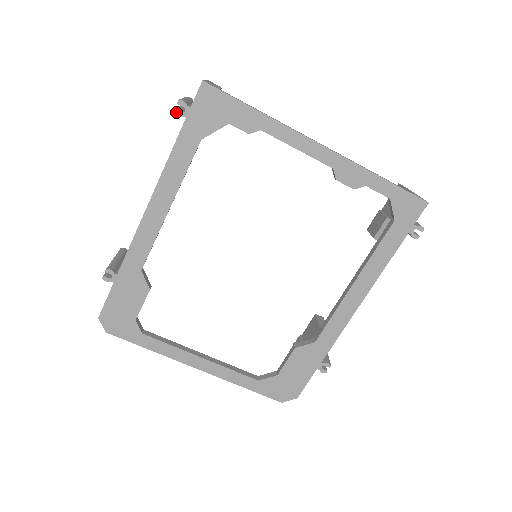
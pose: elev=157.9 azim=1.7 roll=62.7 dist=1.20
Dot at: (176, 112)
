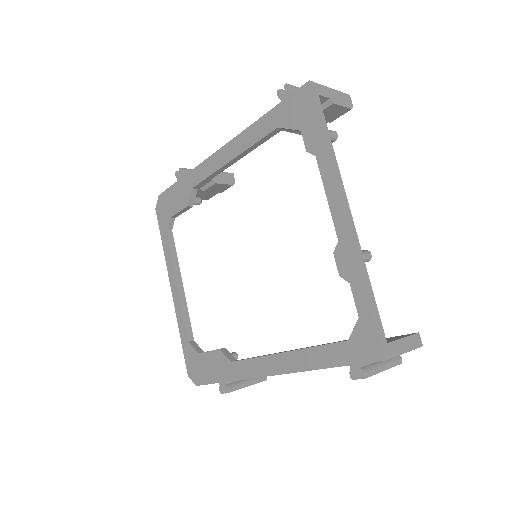
Dot at: (279, 92)
